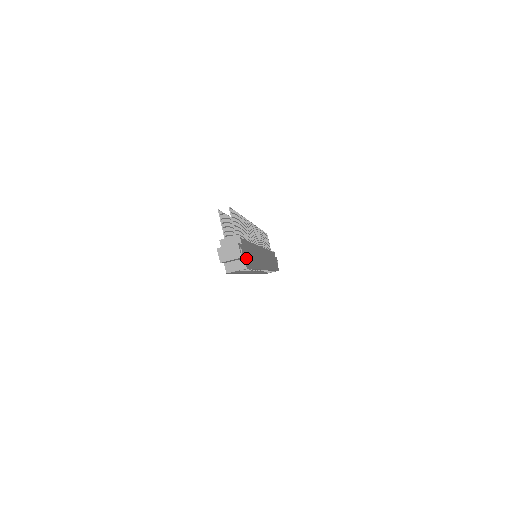
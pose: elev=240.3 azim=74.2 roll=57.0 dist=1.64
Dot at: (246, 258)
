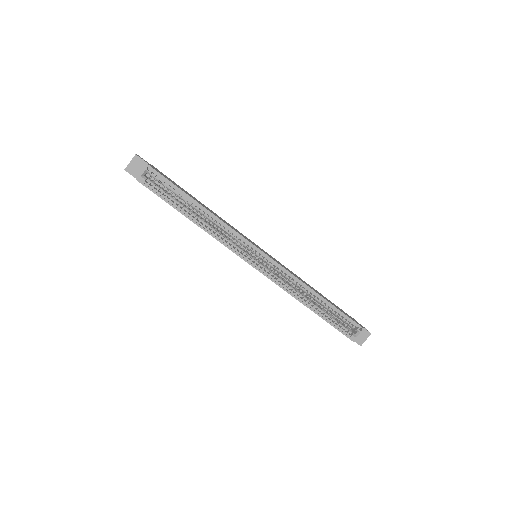
Dot at: occluded
